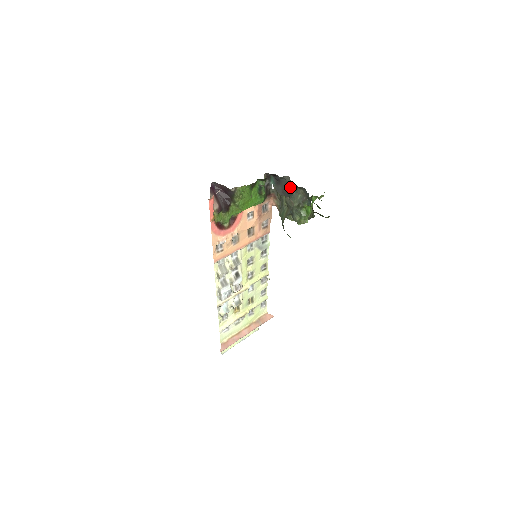
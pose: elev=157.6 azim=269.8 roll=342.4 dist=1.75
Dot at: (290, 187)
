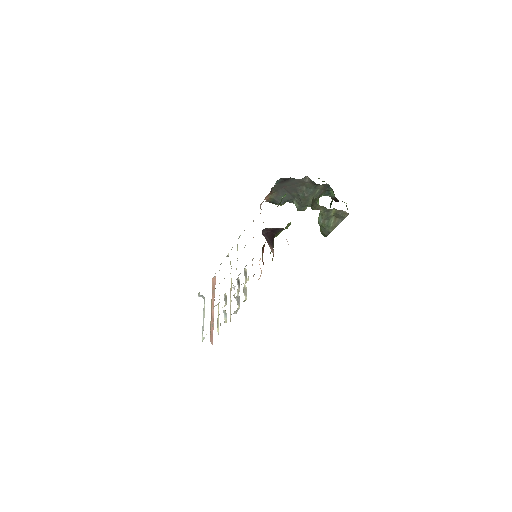
Dot at: (306, 185)
